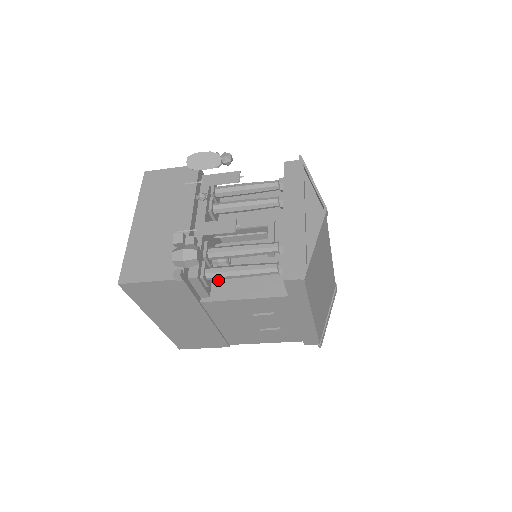
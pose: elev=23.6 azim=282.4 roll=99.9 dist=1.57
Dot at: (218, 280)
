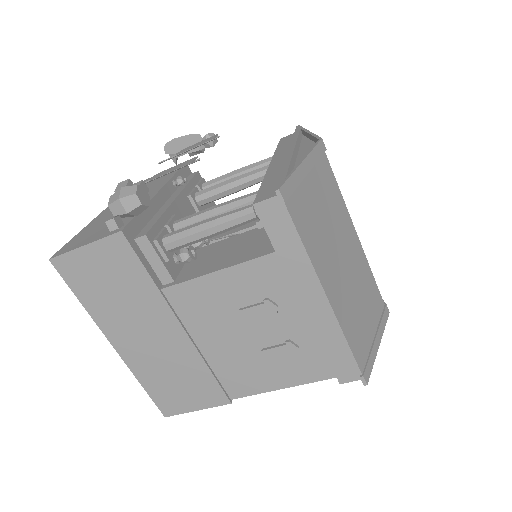
Dot at: (186, 258)
